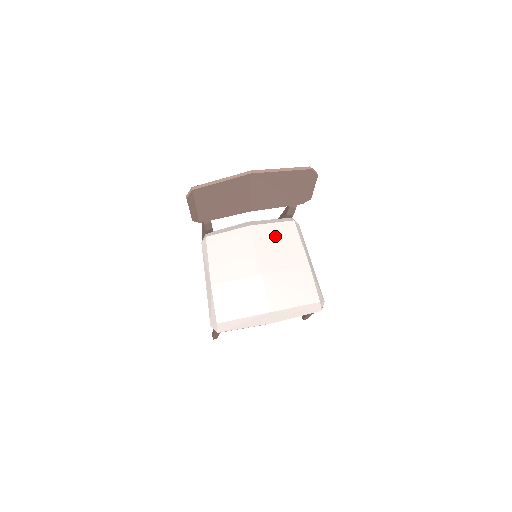
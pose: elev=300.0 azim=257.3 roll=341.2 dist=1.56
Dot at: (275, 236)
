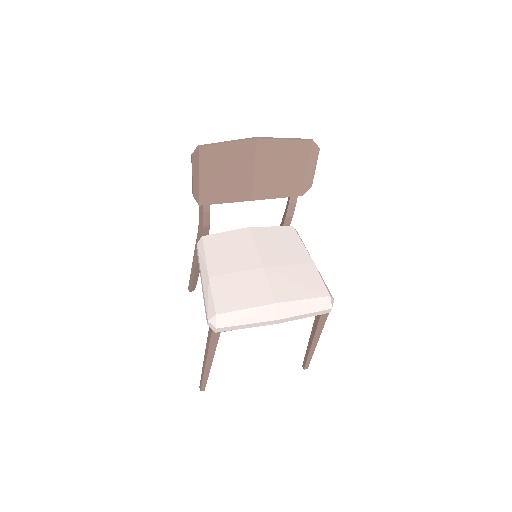
Dot at: (275, 237)
